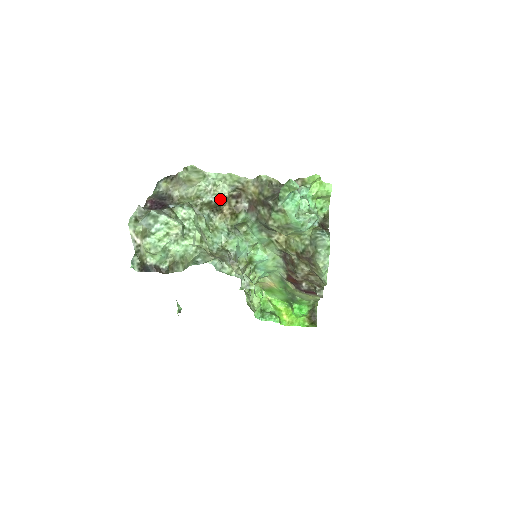
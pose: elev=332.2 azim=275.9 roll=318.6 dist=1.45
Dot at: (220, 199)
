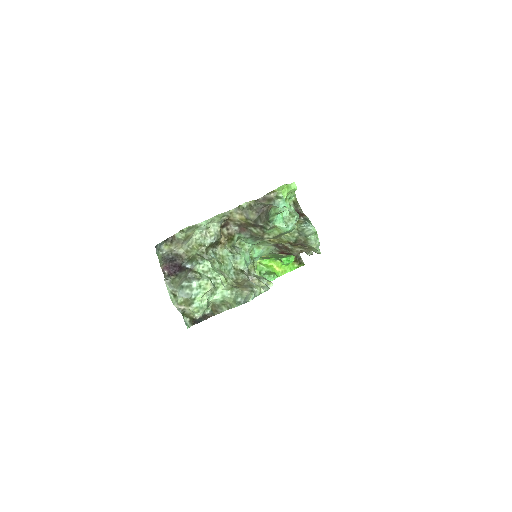
Dot at: (217, 237)
